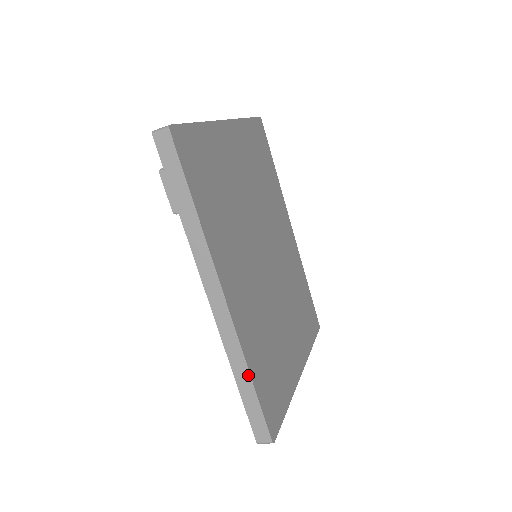
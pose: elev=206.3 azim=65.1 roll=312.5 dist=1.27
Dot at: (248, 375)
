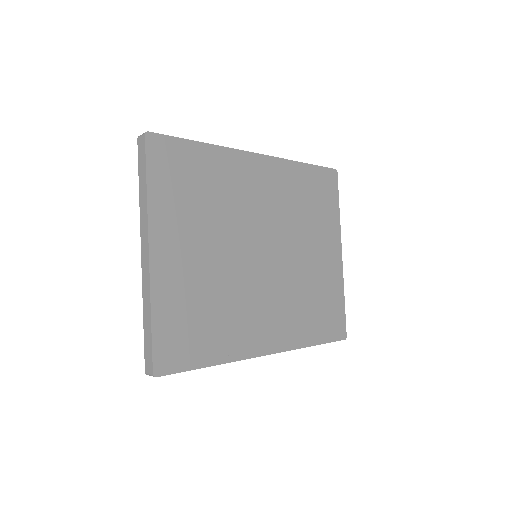
Dot at: (309, 346)
